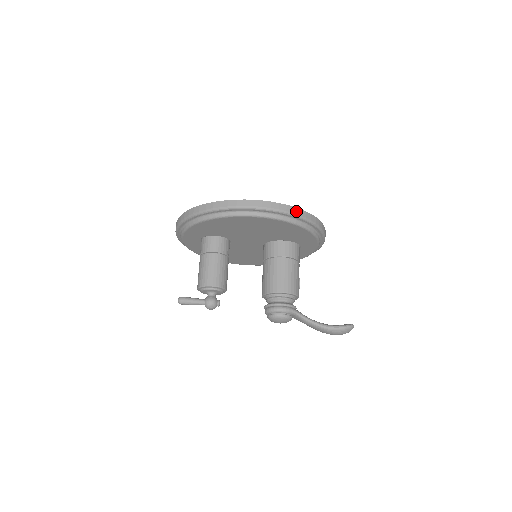
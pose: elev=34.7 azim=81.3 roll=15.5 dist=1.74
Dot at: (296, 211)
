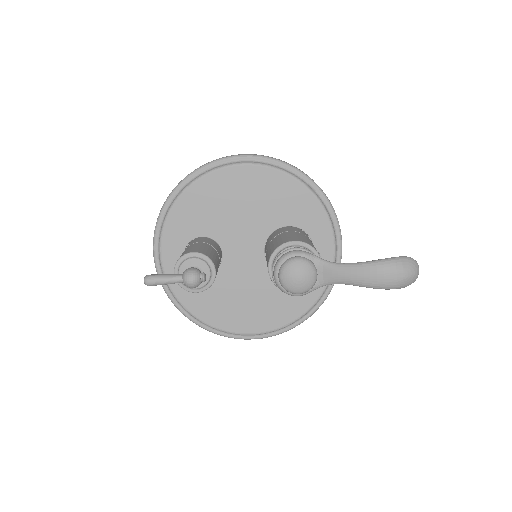
Dot at: (283, 161)
